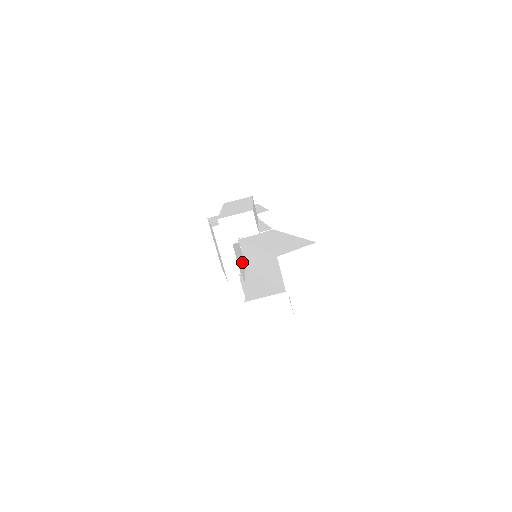
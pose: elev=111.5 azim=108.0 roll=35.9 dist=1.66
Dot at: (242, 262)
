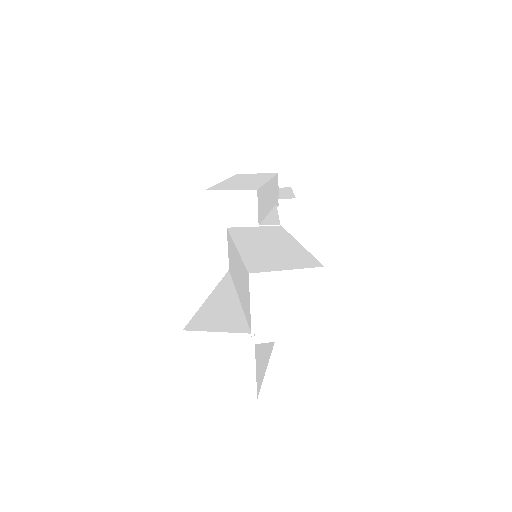
Dot at: occluded
